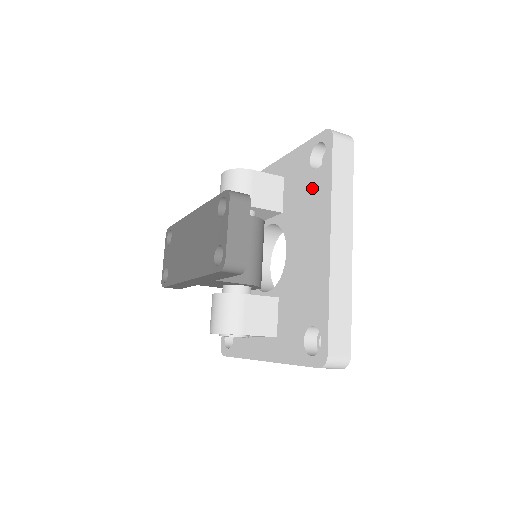
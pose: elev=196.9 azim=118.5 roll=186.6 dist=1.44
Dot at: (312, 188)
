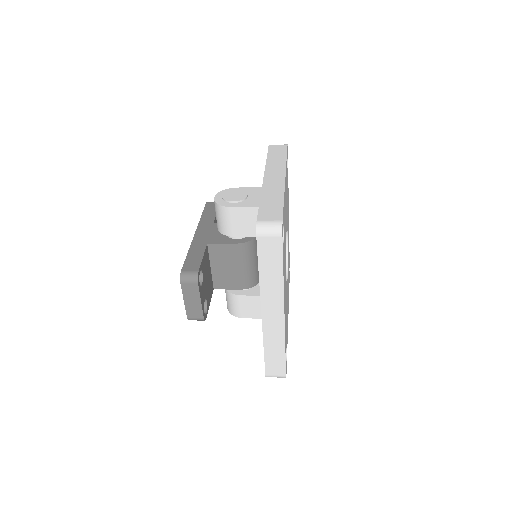
Dot at: occluded
